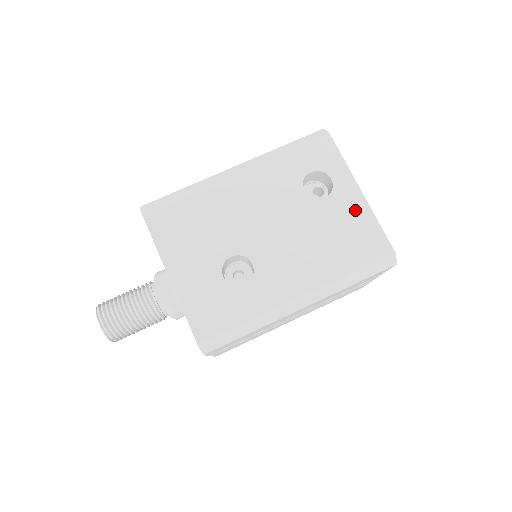
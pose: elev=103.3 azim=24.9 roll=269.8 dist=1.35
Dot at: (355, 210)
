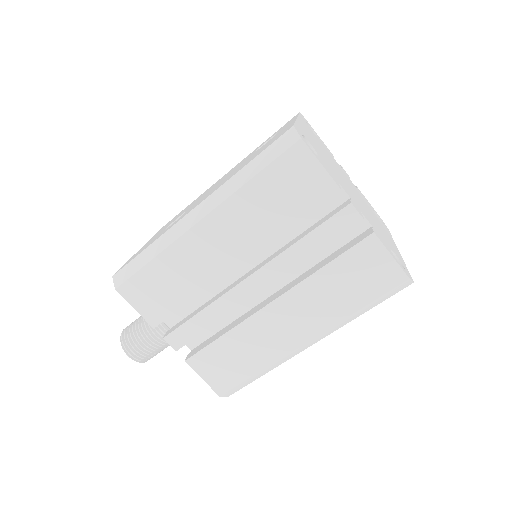
Dot at: occluded
